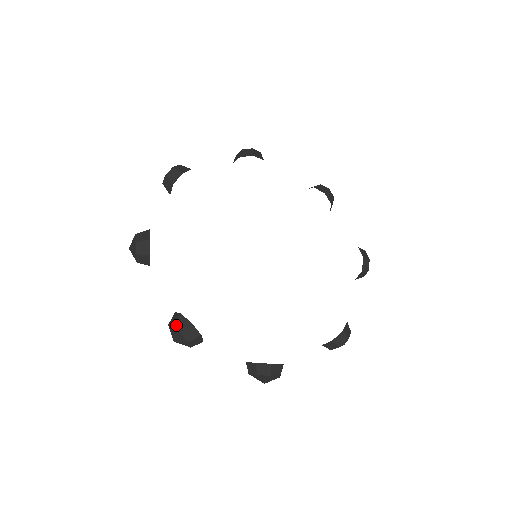
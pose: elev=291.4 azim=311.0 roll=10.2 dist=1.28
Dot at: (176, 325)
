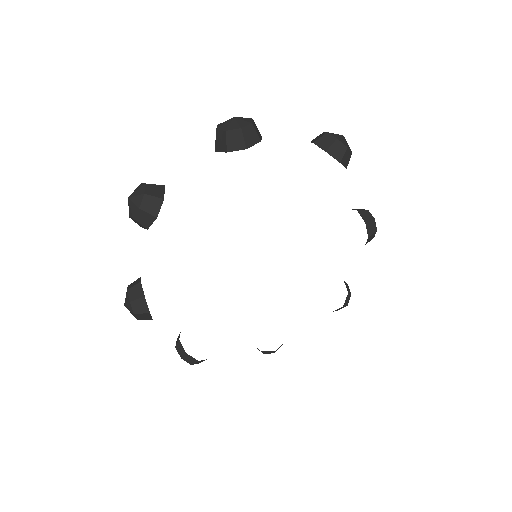
Dot at: (134, 304)
